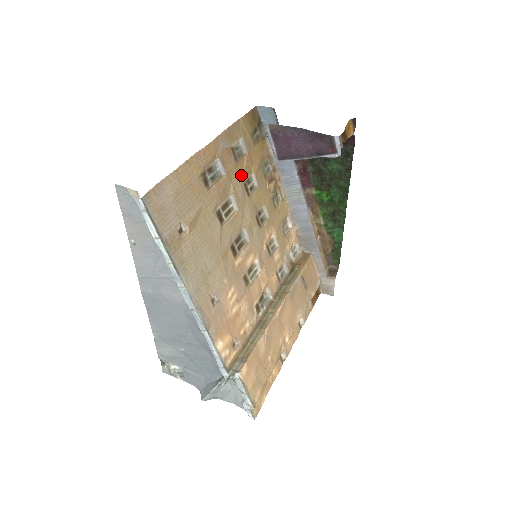
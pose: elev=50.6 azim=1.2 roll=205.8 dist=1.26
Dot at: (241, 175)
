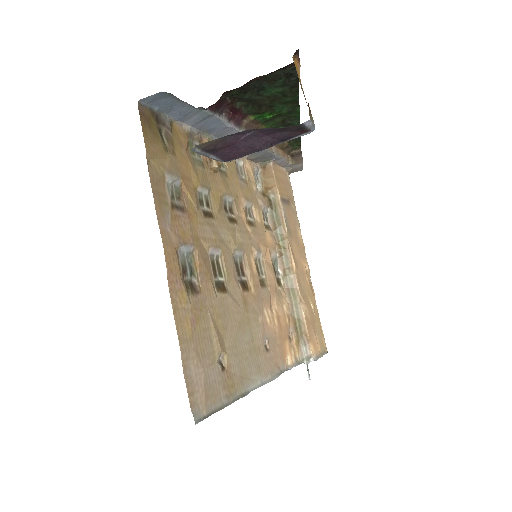
Dot at: (196, 214)
